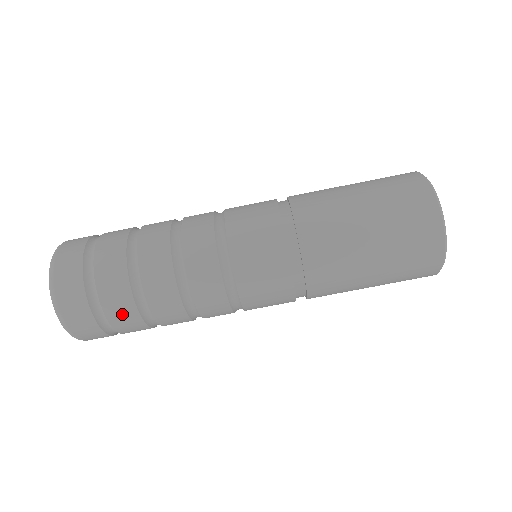
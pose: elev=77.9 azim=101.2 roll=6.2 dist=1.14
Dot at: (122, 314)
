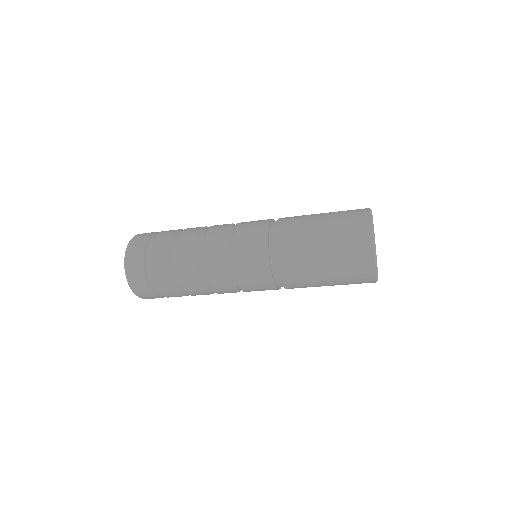
Dot at: occluded
